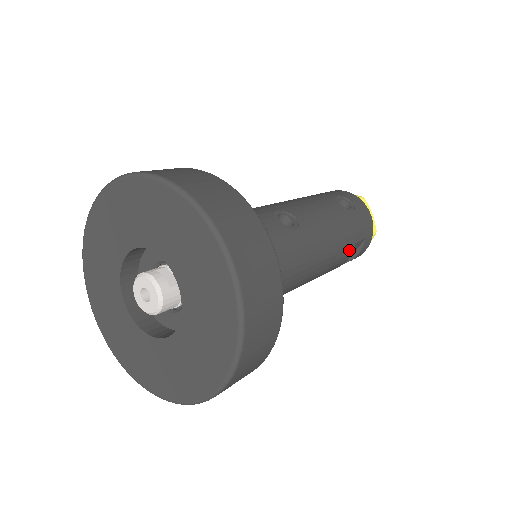
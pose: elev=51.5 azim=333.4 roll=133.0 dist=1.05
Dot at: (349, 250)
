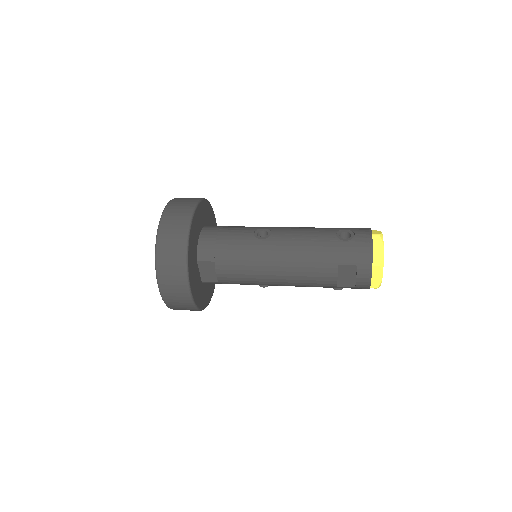
Dot at: (329, 269)
